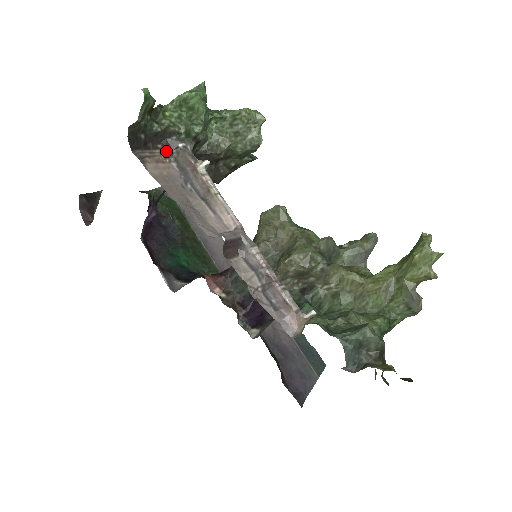
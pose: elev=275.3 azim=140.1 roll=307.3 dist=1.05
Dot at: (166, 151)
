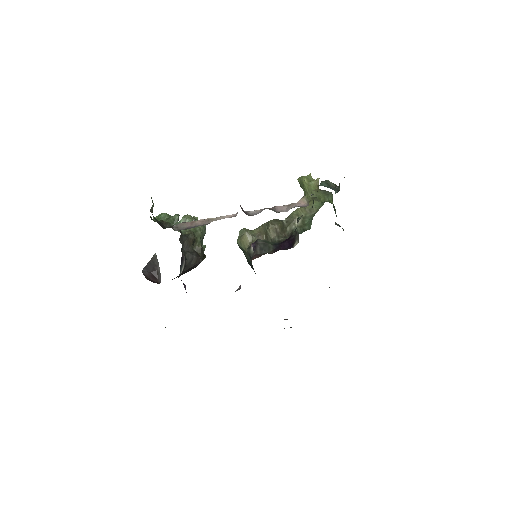
Dot at: occluded
